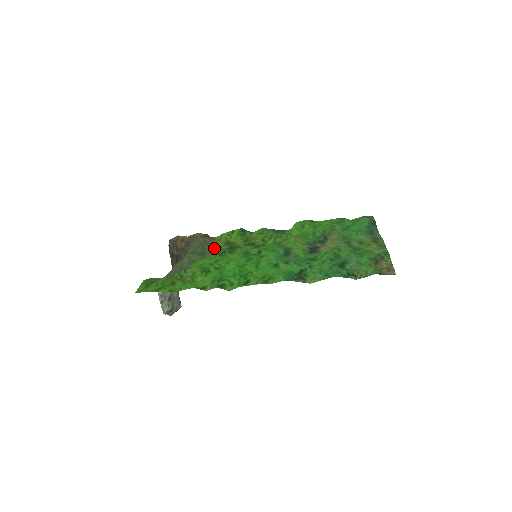
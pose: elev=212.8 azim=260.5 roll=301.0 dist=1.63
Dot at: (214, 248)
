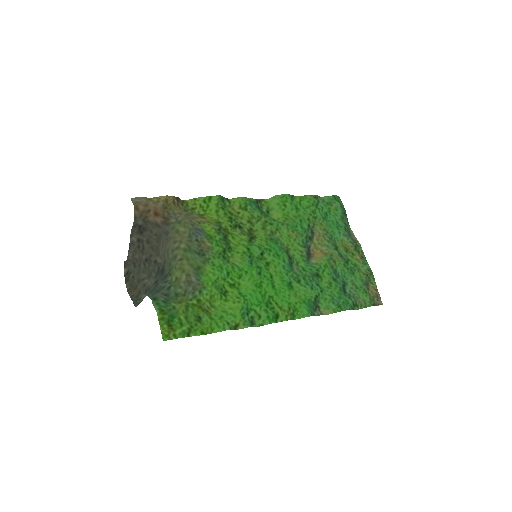
Dot at: (210, 241)
